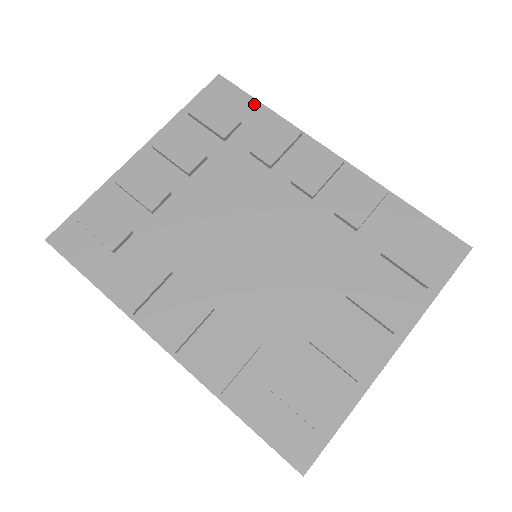
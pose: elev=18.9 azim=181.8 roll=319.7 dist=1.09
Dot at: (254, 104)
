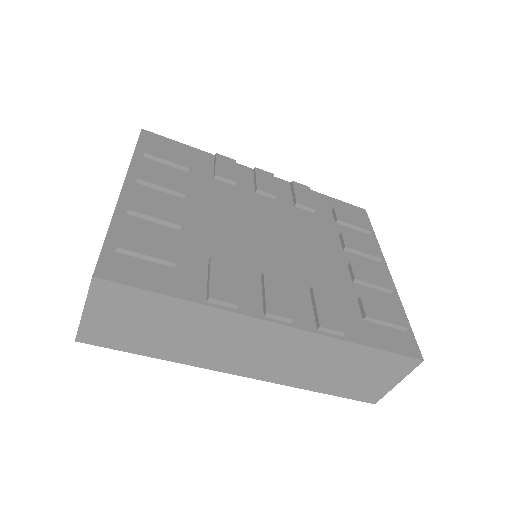
Dot at: (186, 147)
